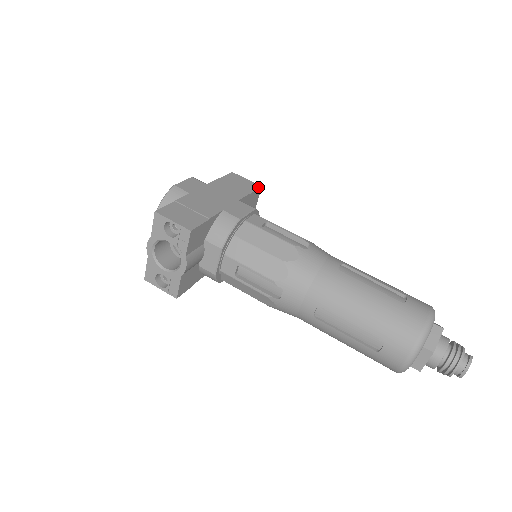
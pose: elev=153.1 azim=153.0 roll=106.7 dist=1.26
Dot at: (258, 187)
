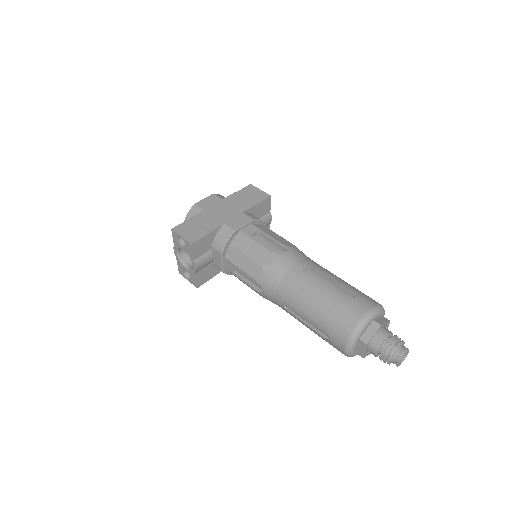
Dot at: (267, 197)
